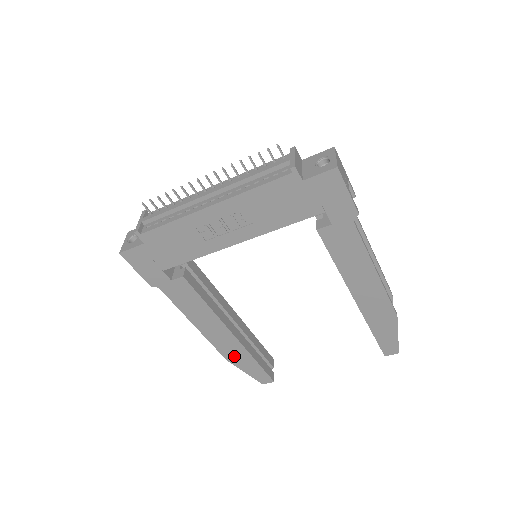
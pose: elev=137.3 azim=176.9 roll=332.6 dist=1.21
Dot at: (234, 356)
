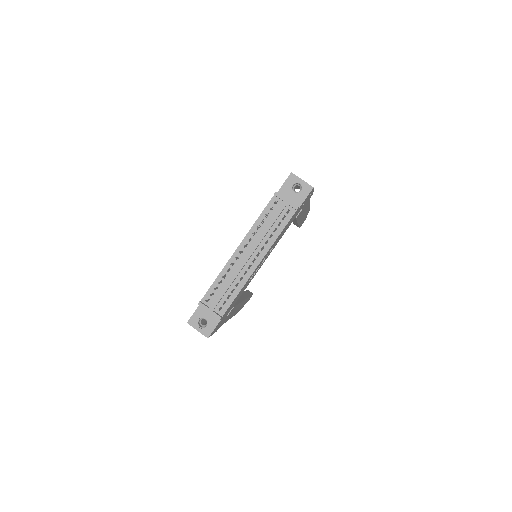
Dot at: (241, 307)
